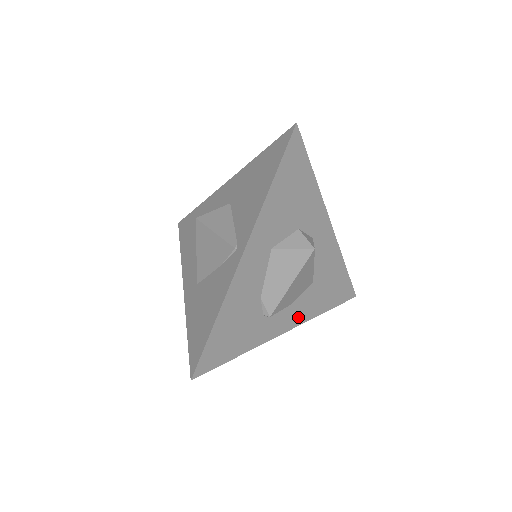
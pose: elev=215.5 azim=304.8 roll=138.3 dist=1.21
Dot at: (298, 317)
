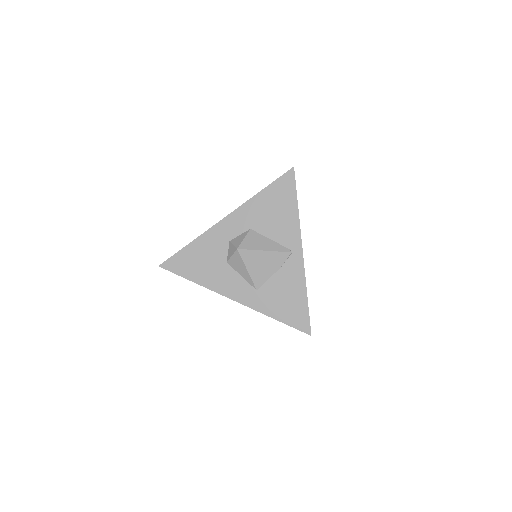
Dot at: occluded
